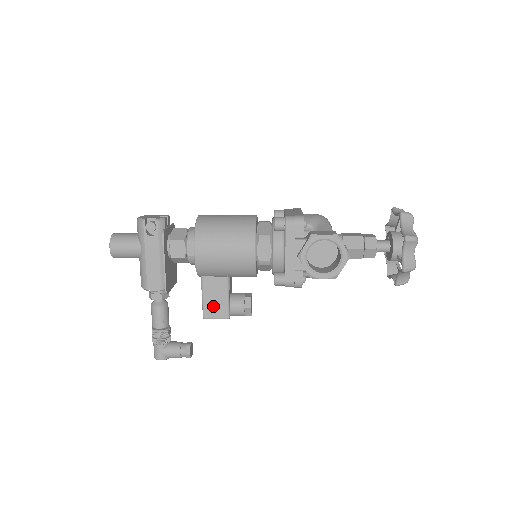
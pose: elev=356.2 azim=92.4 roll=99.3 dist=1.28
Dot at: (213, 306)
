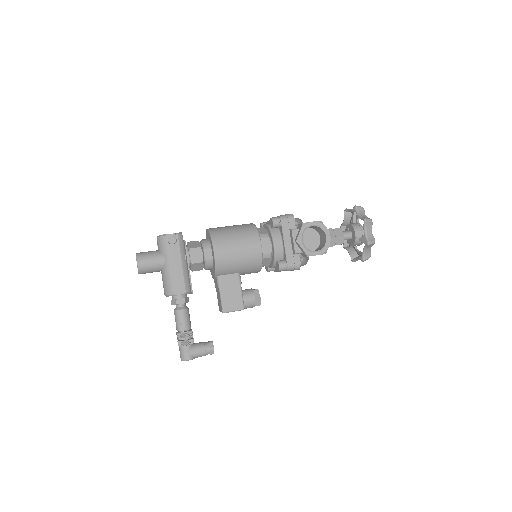
Dot at: (230, 300)
